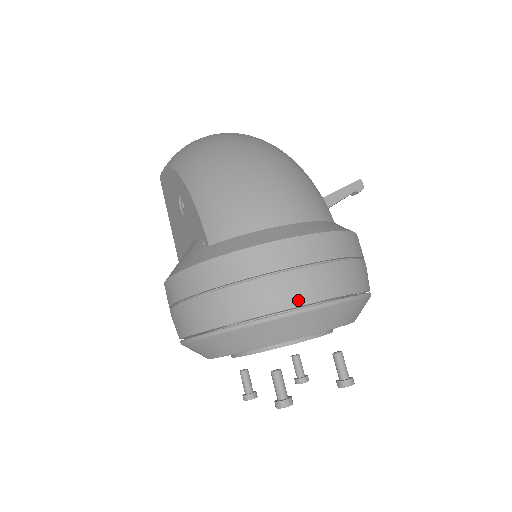
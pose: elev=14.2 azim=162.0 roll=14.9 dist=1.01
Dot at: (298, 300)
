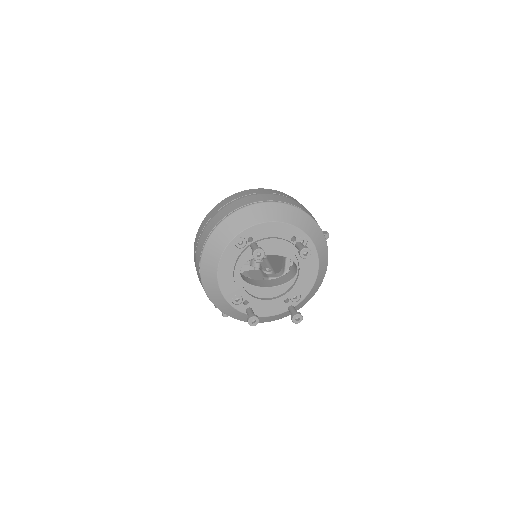
Dot at: (259, 200)
